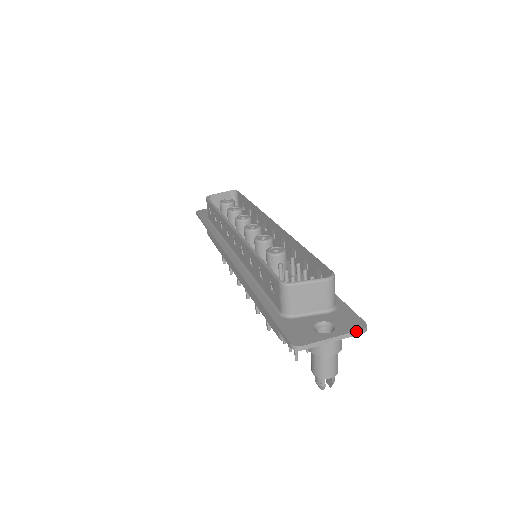
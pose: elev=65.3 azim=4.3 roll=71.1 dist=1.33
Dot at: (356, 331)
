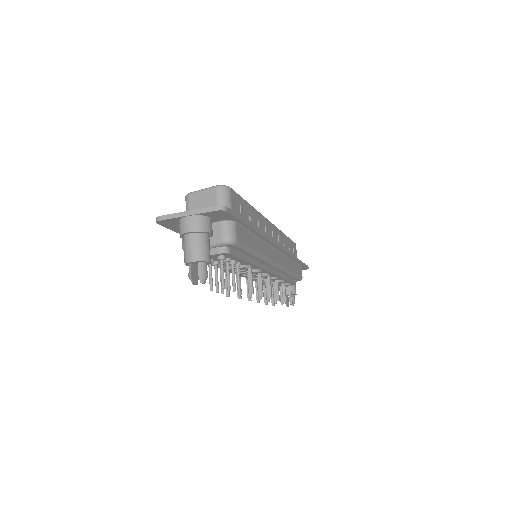
Dot at: (209, 207)
